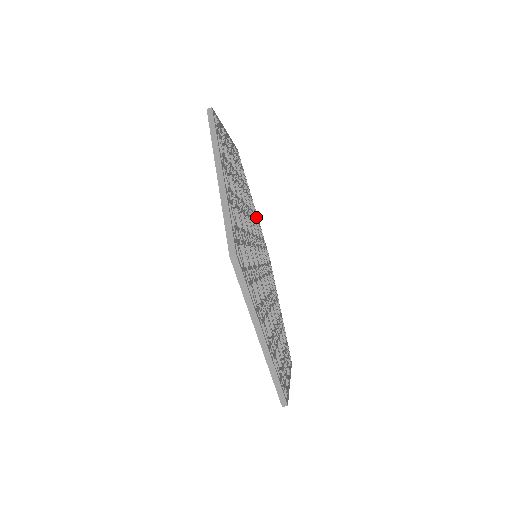
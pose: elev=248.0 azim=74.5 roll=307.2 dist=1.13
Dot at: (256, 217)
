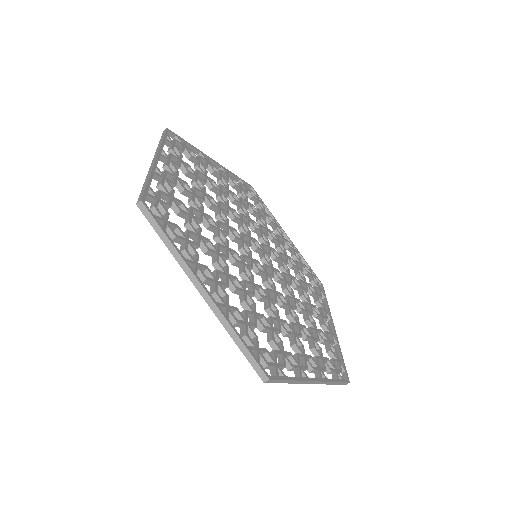
Dot at: (289, 244)
